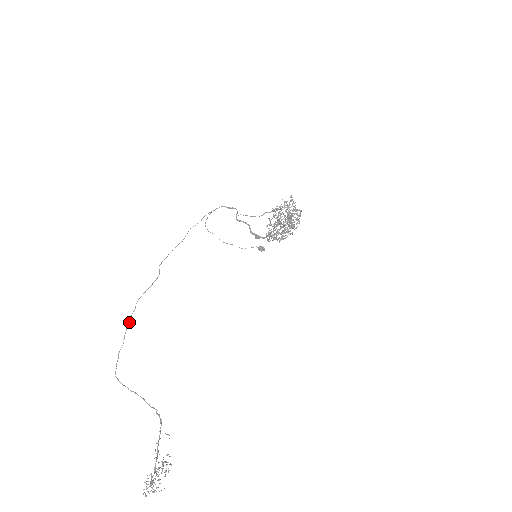
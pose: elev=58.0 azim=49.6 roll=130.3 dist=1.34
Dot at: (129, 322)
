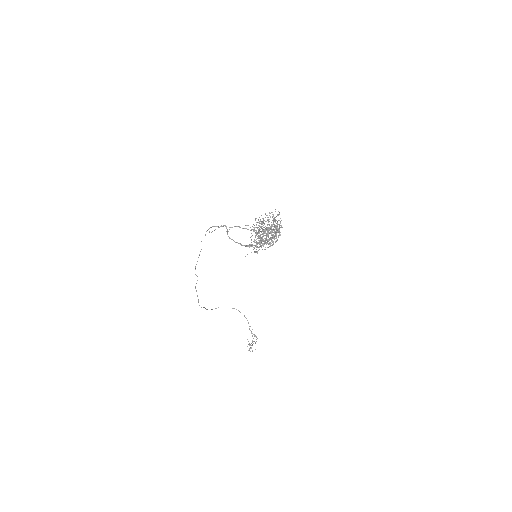
Dot at: occluded
